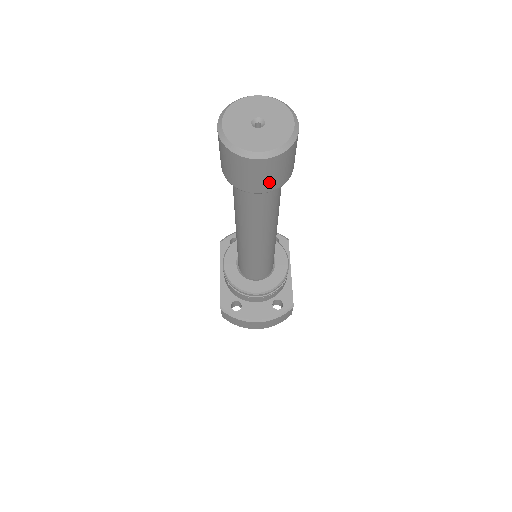
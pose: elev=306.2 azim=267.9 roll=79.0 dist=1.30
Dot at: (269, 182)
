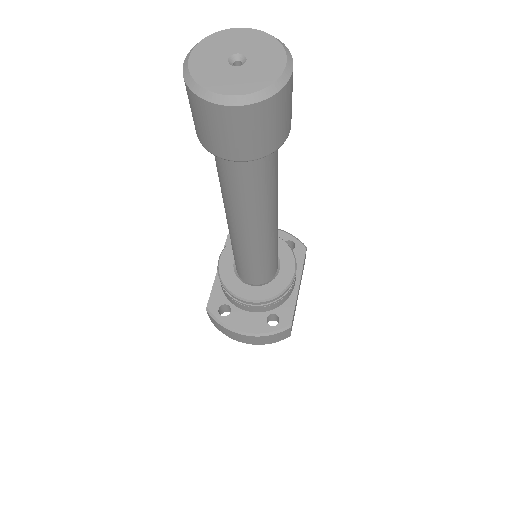
Dot at: (243, 146)
